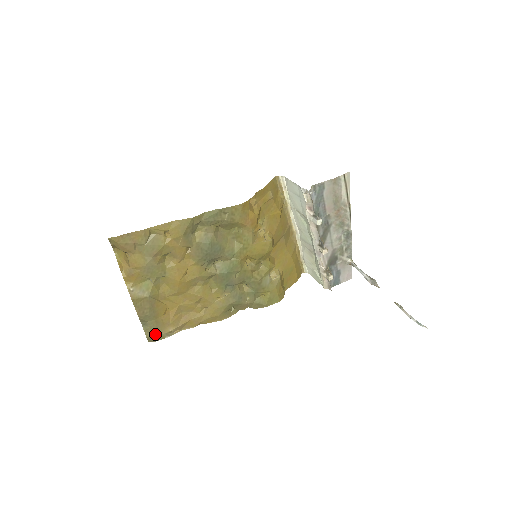
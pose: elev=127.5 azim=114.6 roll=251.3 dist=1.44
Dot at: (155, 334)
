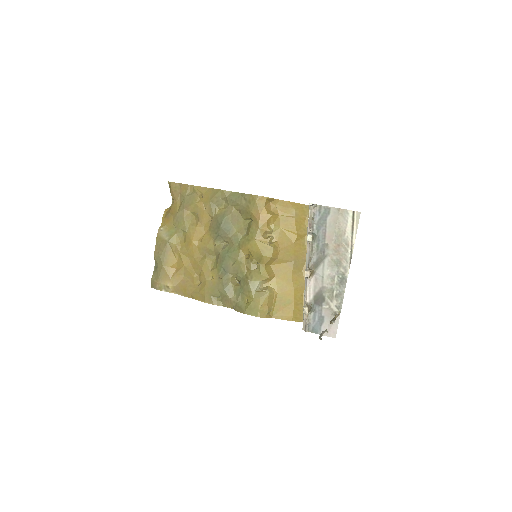
Dot at: (157, 280)
